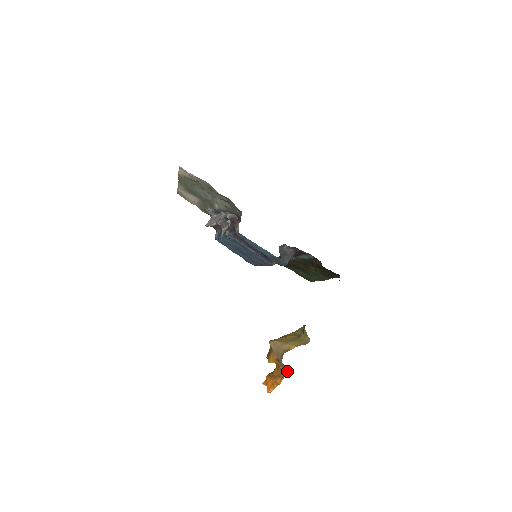
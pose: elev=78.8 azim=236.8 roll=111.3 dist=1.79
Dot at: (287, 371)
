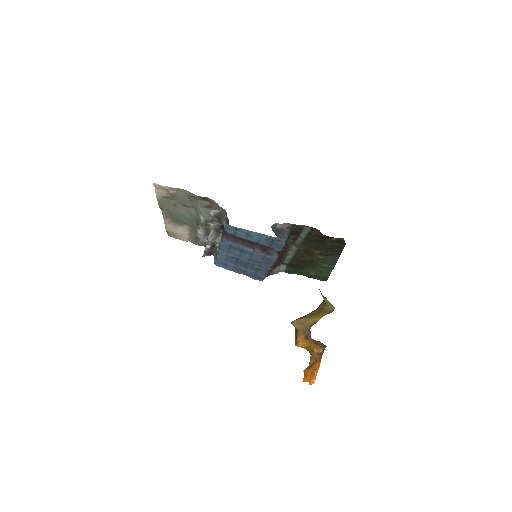
Dot at: (321, 349)
